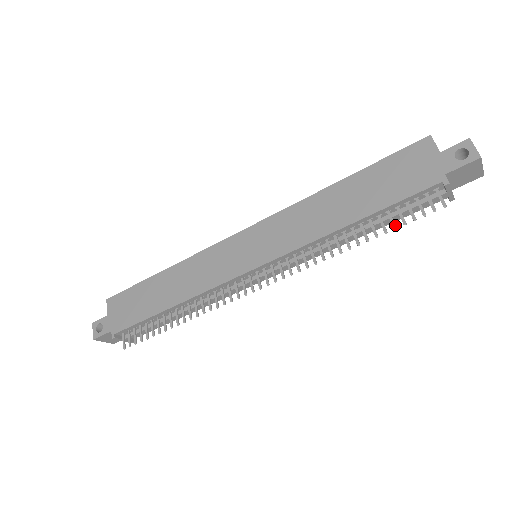
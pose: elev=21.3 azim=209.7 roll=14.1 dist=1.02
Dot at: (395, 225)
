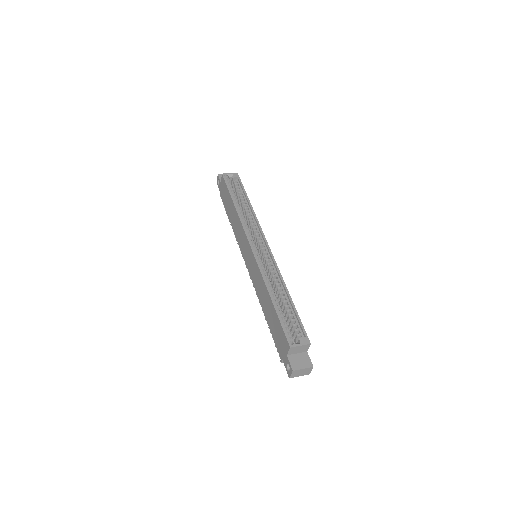
Dot at: (272, 337)
